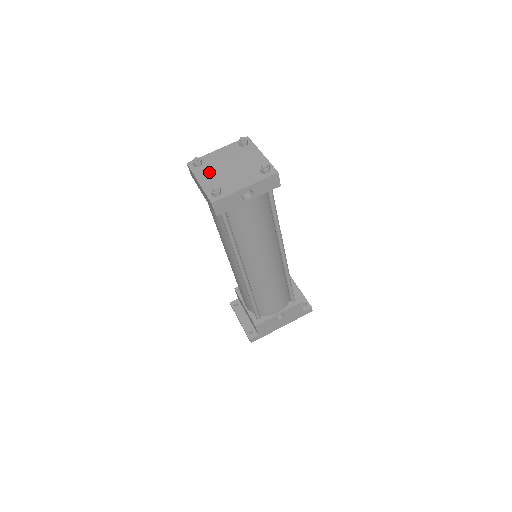
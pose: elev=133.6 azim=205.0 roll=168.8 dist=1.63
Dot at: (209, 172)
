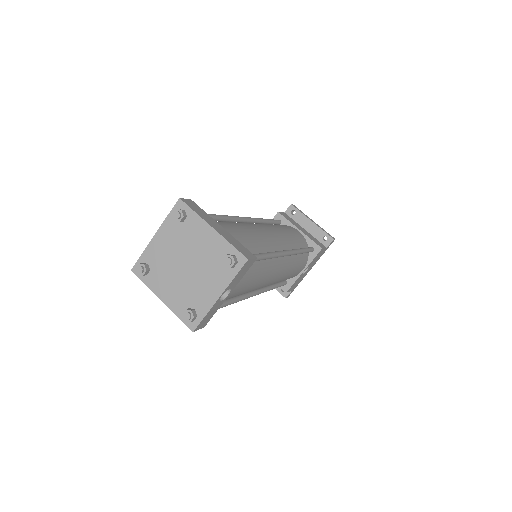
Dot at: (165, 280)
